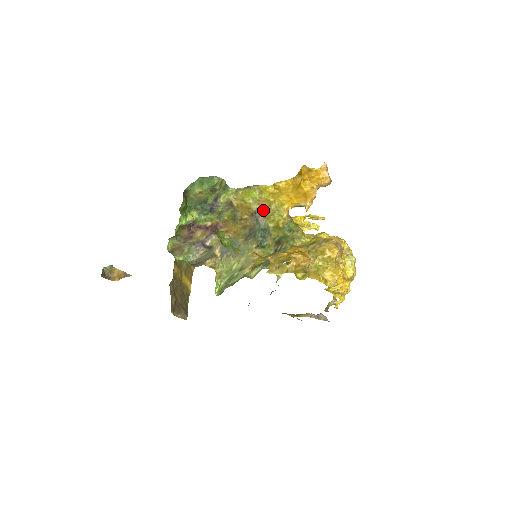
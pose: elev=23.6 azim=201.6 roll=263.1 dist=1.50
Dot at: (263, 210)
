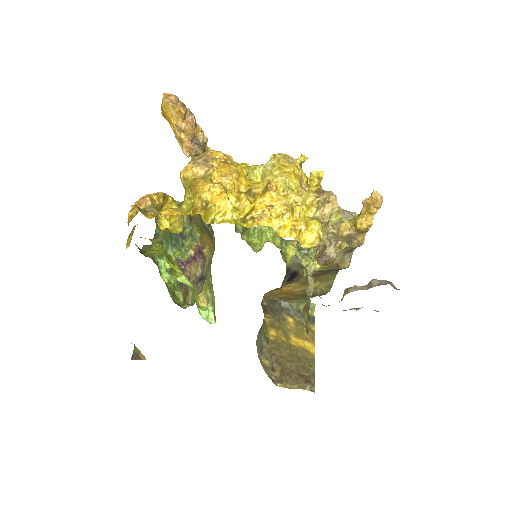
Dot at: occluded
